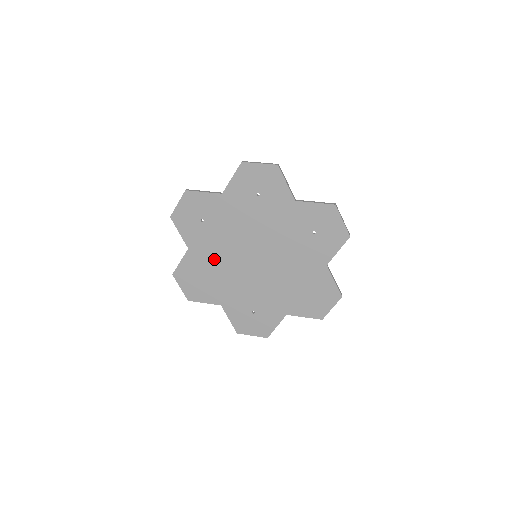
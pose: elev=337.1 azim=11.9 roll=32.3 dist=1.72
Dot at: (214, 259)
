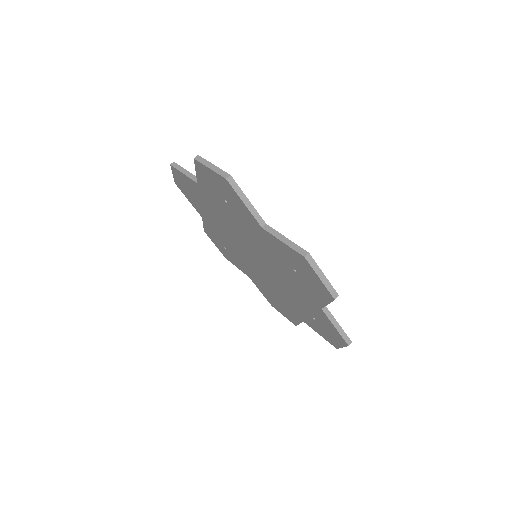
Dot at: (217, 213)
